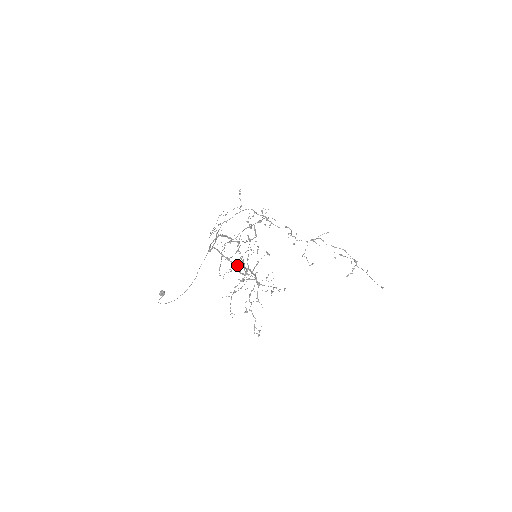
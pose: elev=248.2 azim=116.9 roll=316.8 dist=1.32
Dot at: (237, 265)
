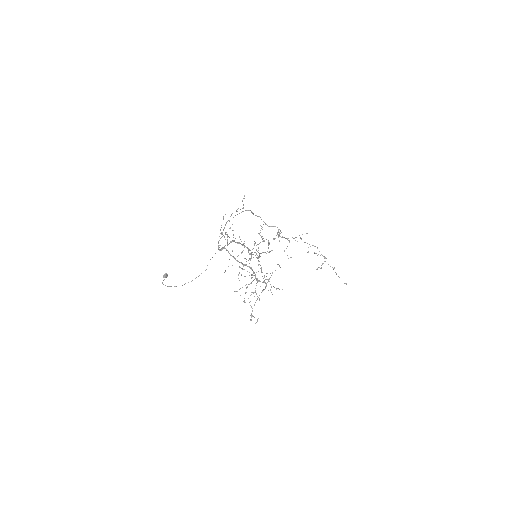
Dot at: (241, 263)
